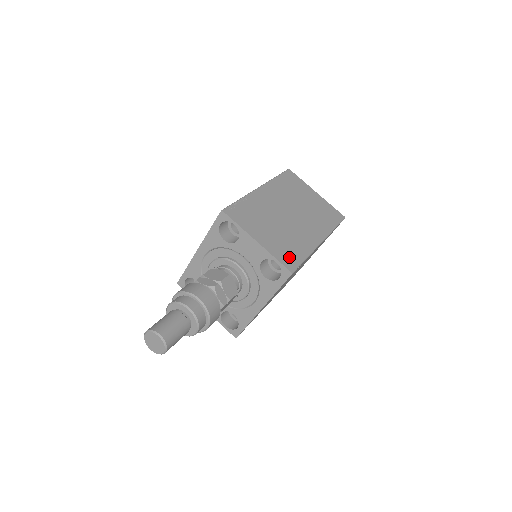
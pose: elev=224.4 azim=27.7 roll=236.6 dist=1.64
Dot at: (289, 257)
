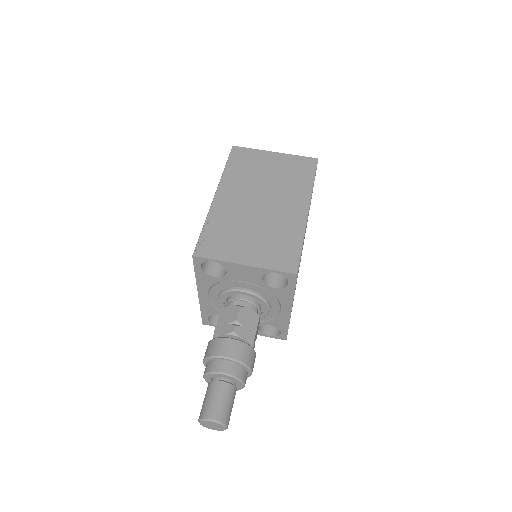
Dot at: (285, 257)
